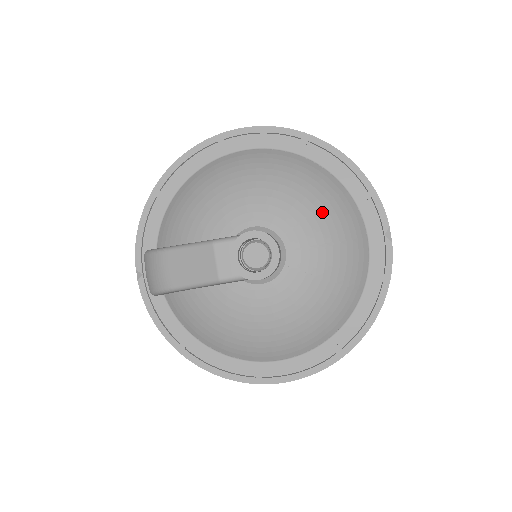
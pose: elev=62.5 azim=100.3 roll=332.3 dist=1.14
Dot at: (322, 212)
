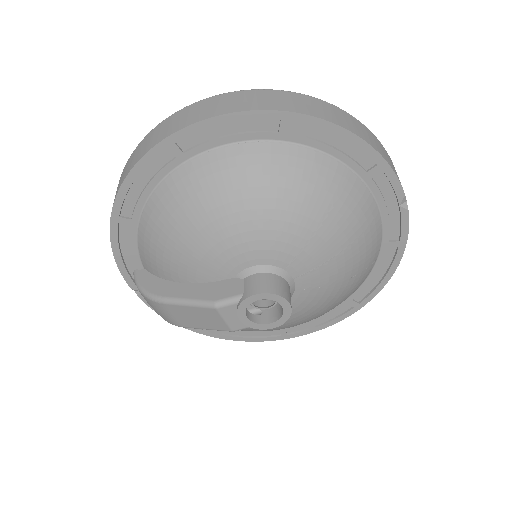
Dot at: (326, 224)
